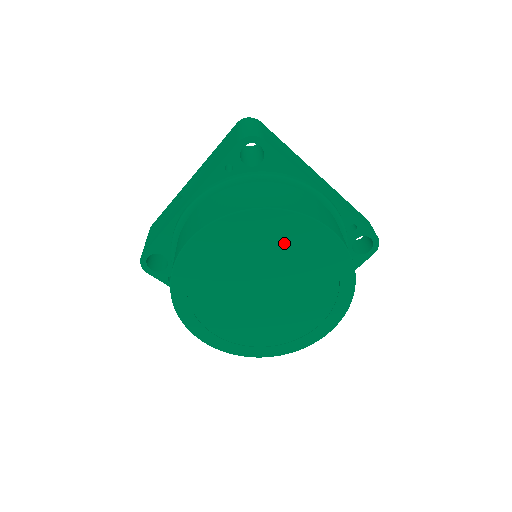
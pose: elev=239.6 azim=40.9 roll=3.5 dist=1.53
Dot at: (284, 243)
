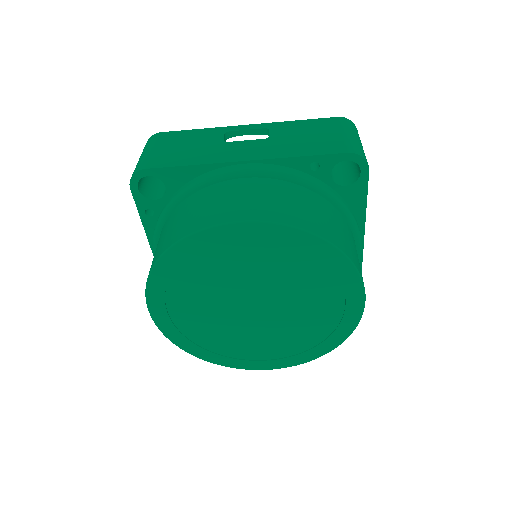
Dot at: (319, 286)
